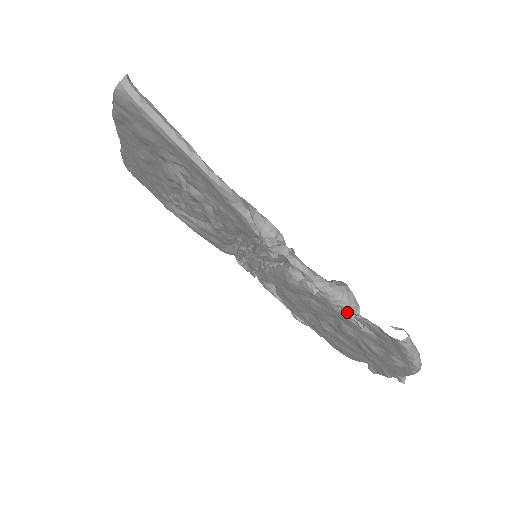
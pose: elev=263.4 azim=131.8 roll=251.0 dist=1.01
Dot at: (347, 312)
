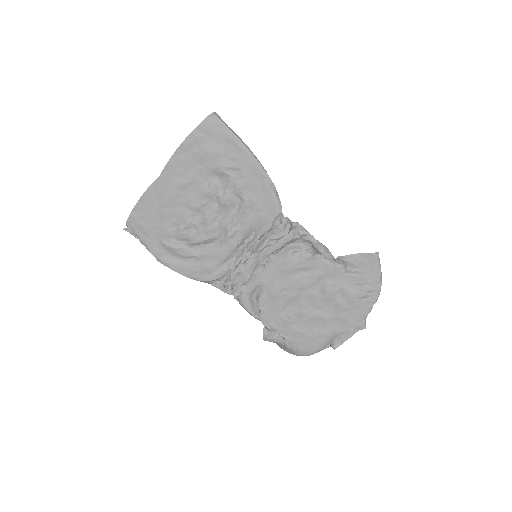
Dot at: (335, 261)
